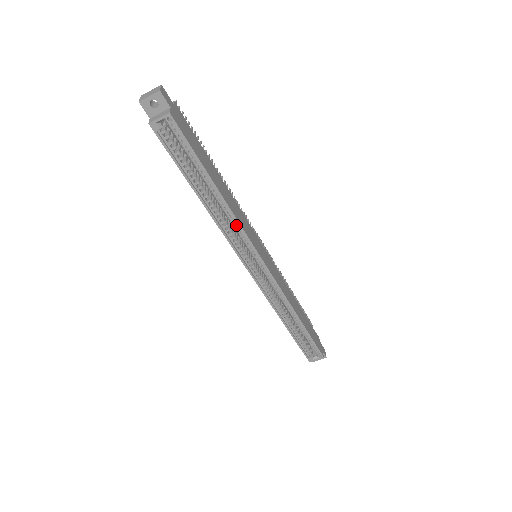
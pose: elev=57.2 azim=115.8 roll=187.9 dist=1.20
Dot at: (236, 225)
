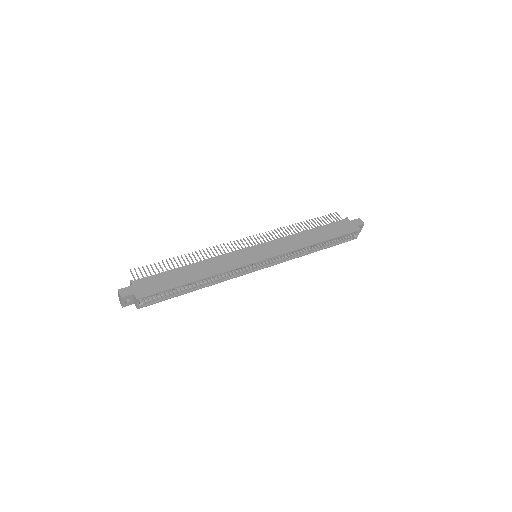
Dot at: (226, 272)
